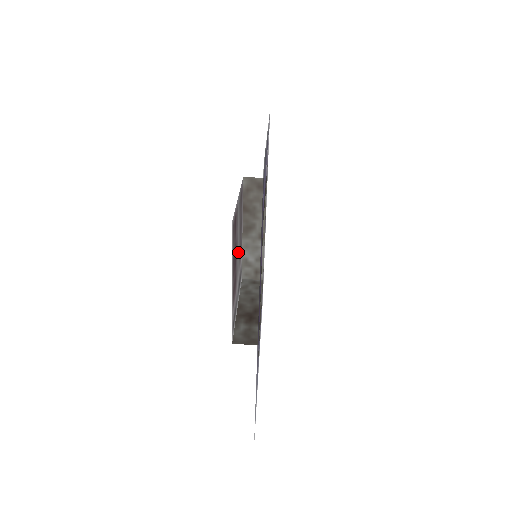
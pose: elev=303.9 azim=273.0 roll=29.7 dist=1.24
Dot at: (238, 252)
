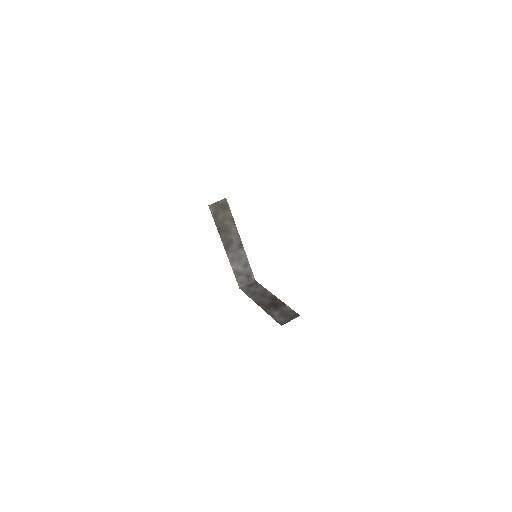
Dot at: occluded
